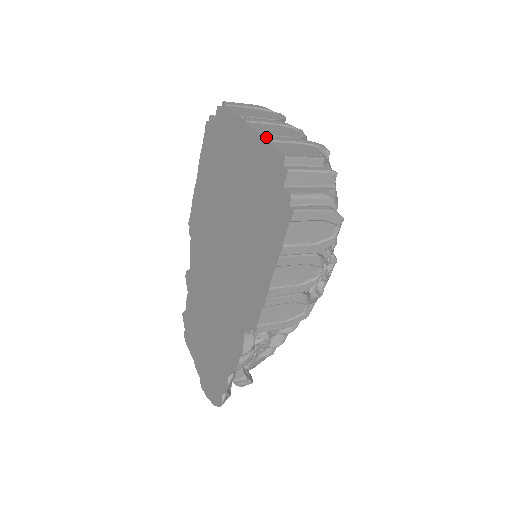
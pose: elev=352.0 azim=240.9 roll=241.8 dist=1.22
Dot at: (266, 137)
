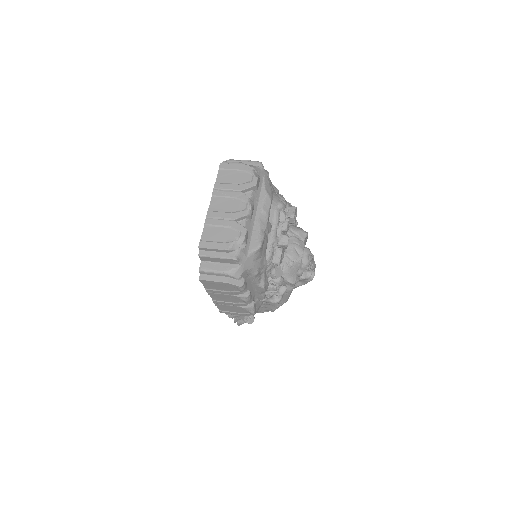
Dot at: (207, 220)
